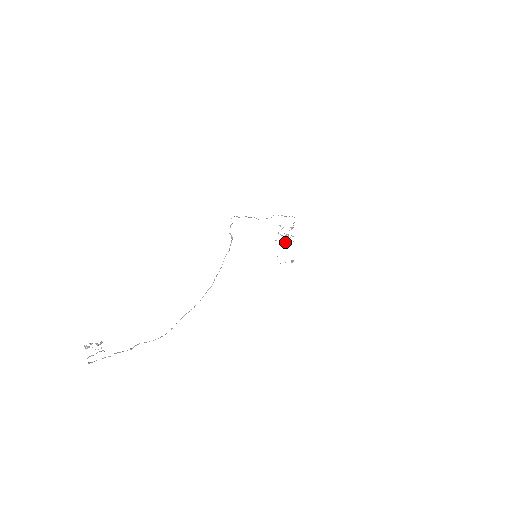
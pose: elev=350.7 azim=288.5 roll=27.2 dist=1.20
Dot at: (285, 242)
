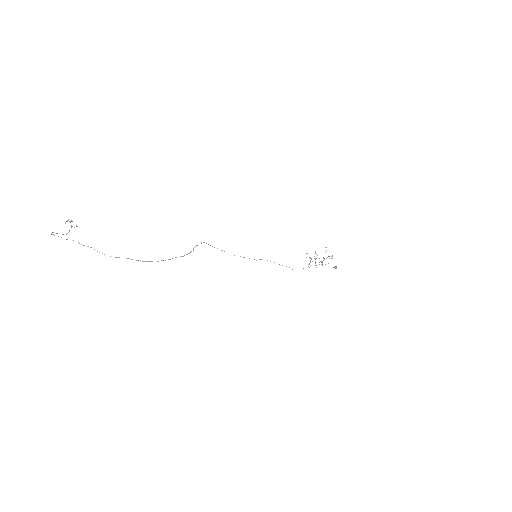
Dot at: occluded
